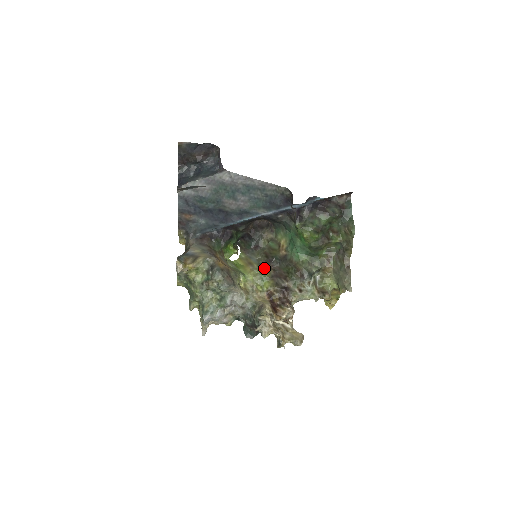
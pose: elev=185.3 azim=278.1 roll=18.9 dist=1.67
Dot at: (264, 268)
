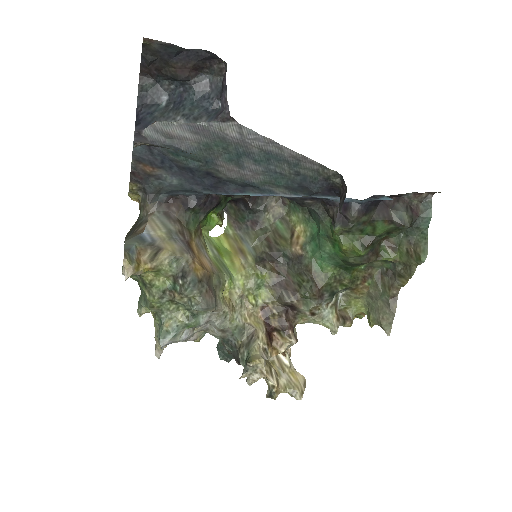
Dot at: (263, 267)
